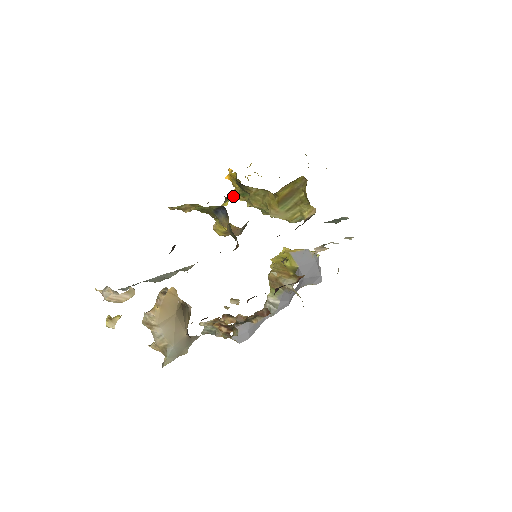
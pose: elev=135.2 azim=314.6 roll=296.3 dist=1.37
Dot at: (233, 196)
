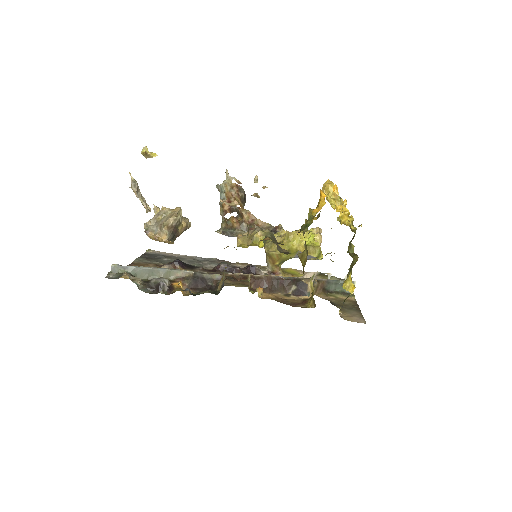
Dot at: (324, 183)
